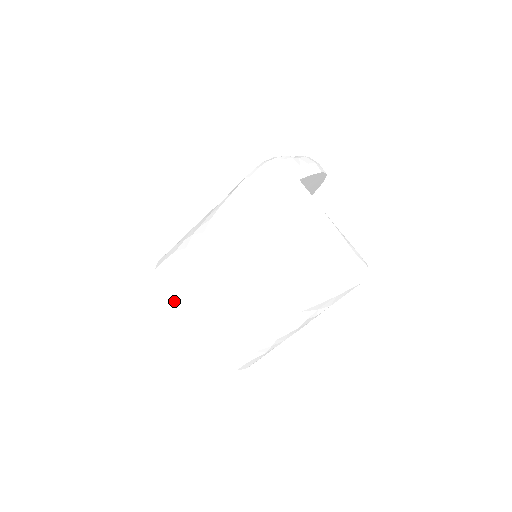
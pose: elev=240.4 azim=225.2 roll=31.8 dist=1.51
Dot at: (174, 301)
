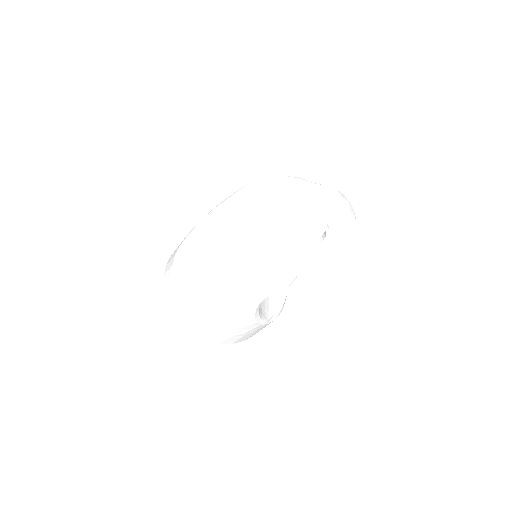
Dot at: (172, 256)
